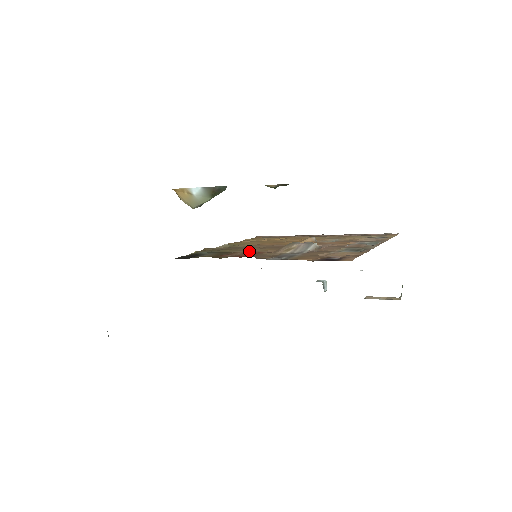
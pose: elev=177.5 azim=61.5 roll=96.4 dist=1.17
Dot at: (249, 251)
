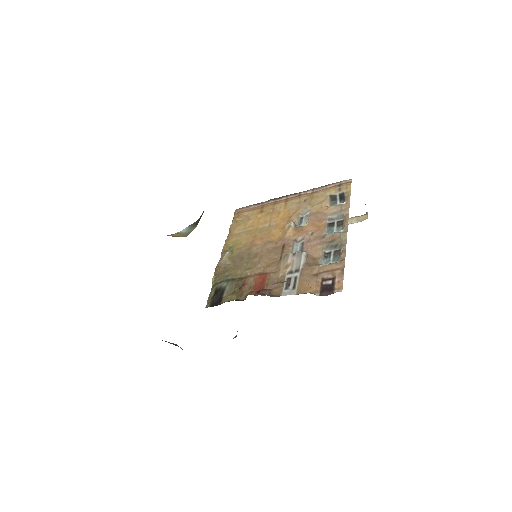
Dot at: (256, 271)
